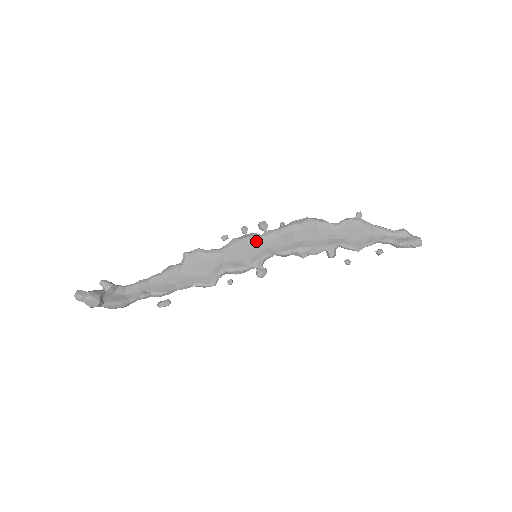
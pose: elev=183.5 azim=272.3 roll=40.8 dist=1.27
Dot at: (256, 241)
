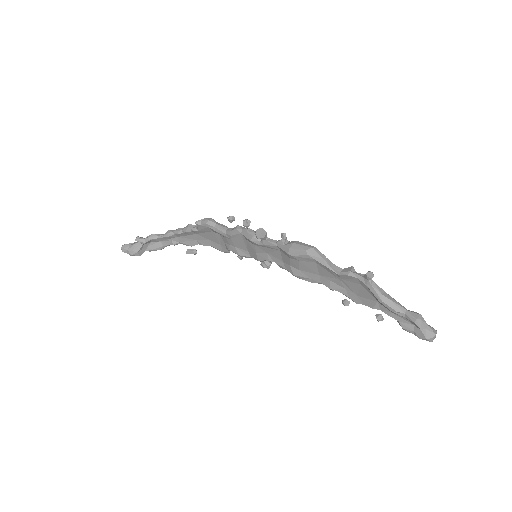
Dot at: (255, 244)
